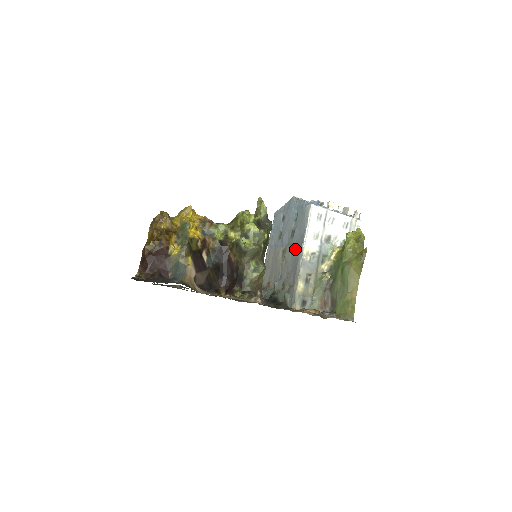
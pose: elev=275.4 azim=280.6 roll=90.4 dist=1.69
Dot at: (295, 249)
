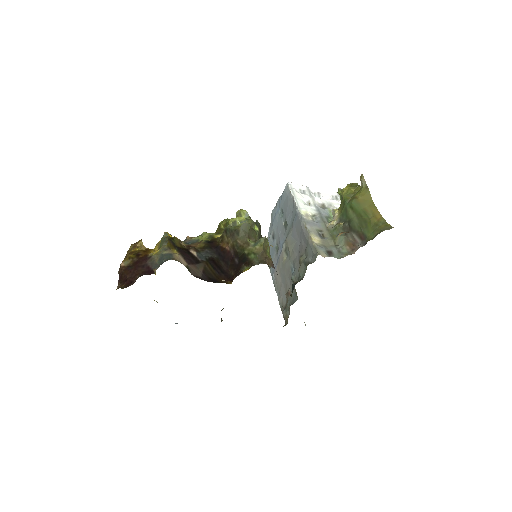
Dot at: (293, 225)
